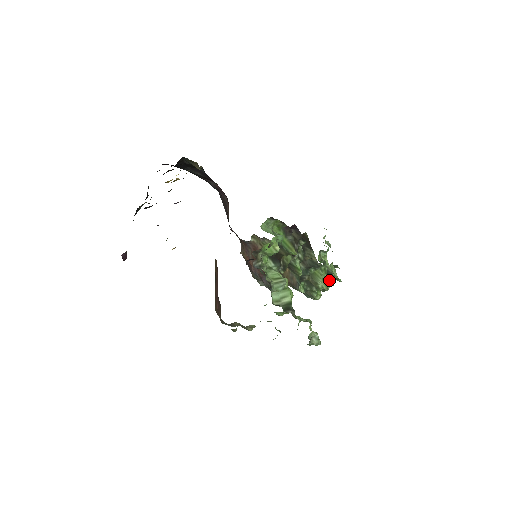
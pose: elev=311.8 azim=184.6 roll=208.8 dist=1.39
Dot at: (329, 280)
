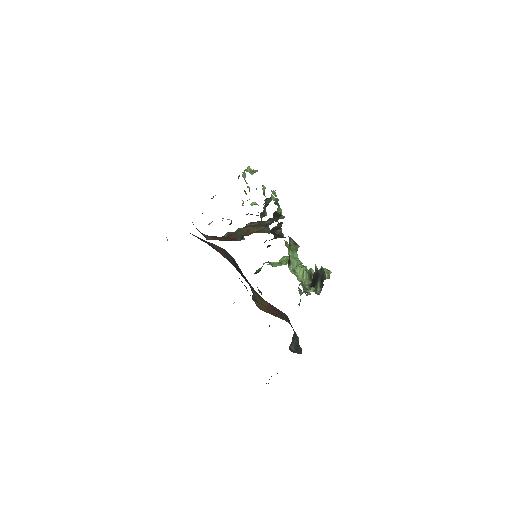
Dot at: (270, 198)
